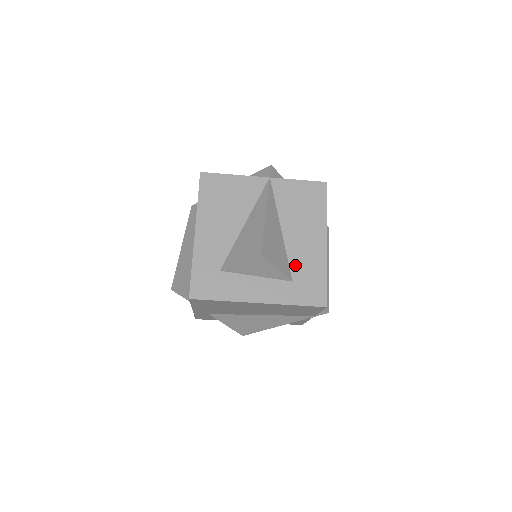
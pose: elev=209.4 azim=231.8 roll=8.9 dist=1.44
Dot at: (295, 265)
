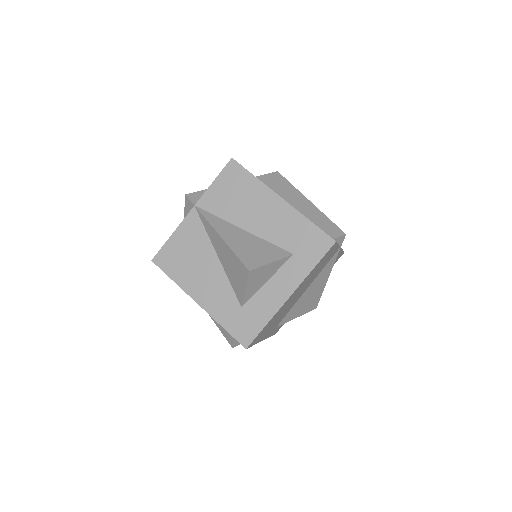
Dot at: (281, 241)
